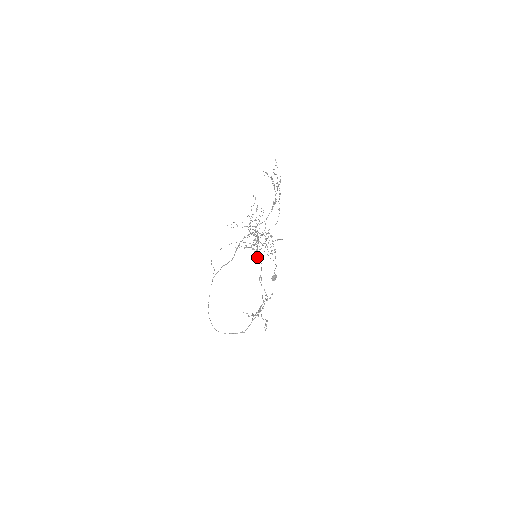
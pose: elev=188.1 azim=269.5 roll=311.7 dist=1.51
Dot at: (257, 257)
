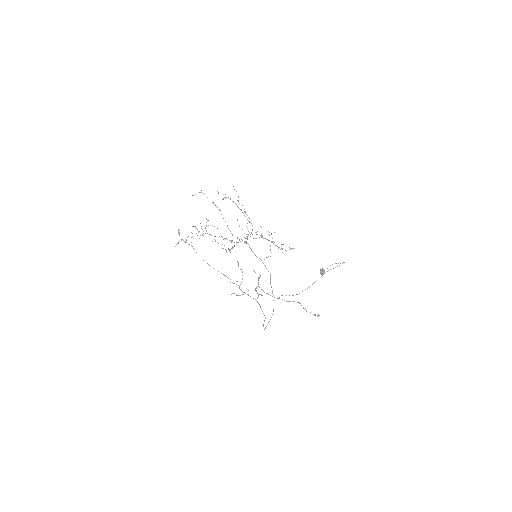
Dot at: occluded
